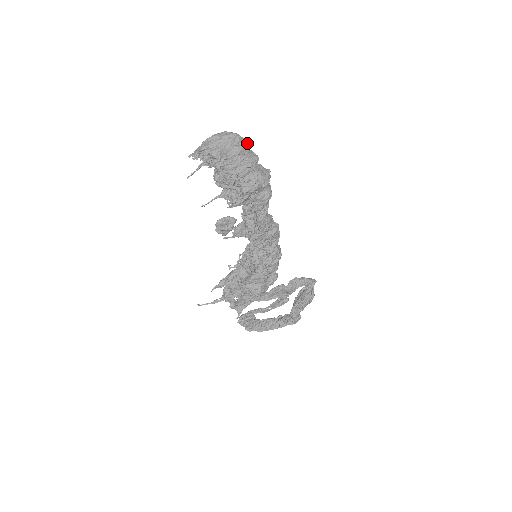
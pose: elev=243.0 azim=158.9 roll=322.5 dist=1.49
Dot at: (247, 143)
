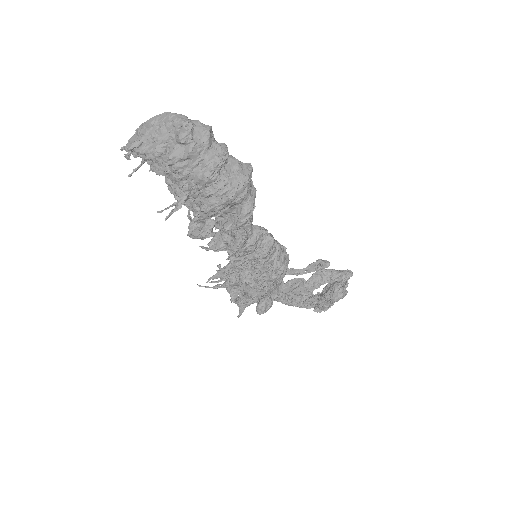
Dot at: (204, 134)
